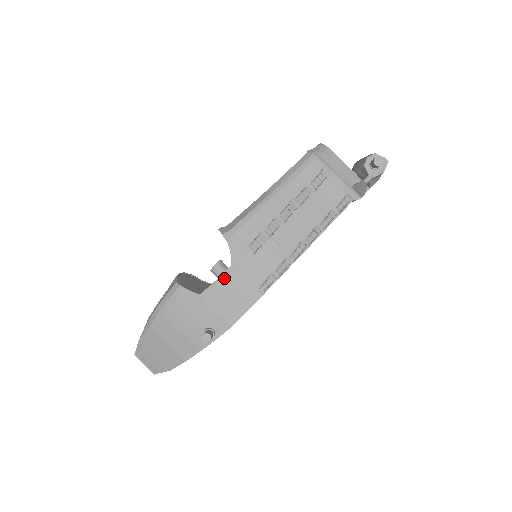
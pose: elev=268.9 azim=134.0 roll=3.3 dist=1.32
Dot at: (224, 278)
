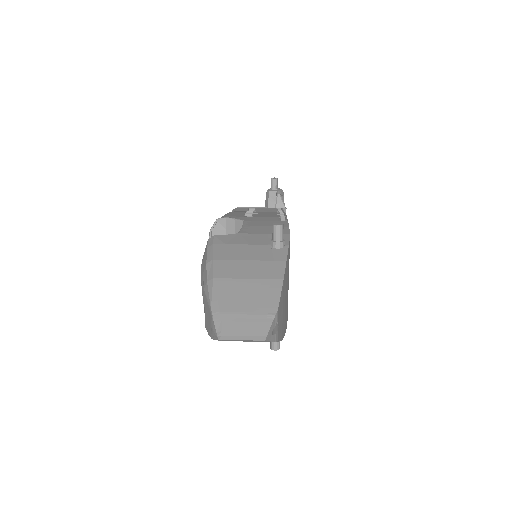
Dot at: (247, 224)
